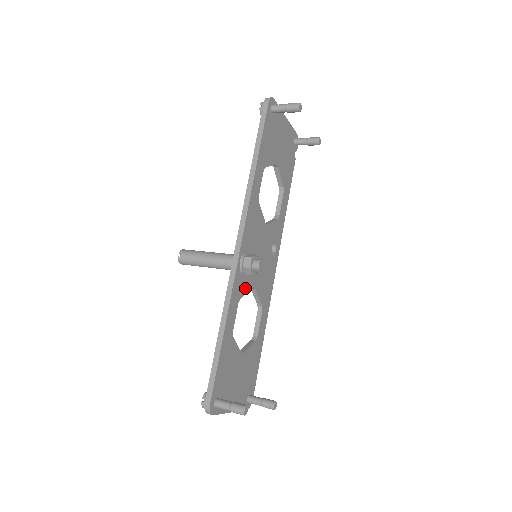
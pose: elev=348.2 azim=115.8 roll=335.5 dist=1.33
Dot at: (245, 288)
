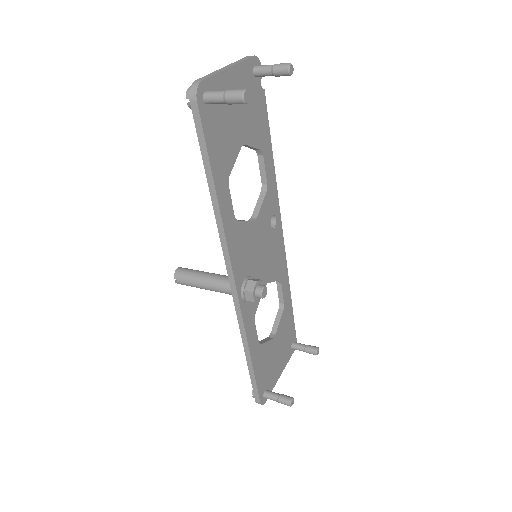
Dot at: (256, 301)
